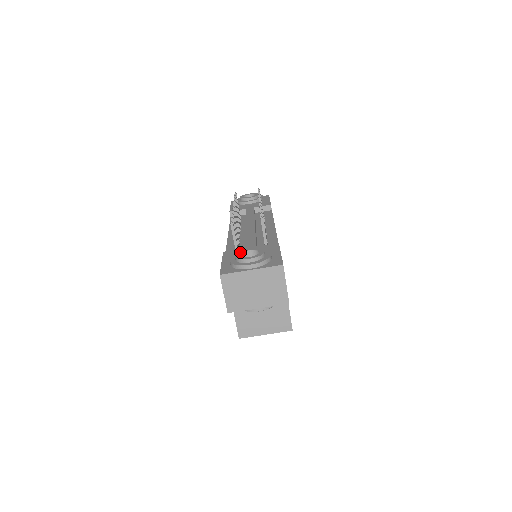
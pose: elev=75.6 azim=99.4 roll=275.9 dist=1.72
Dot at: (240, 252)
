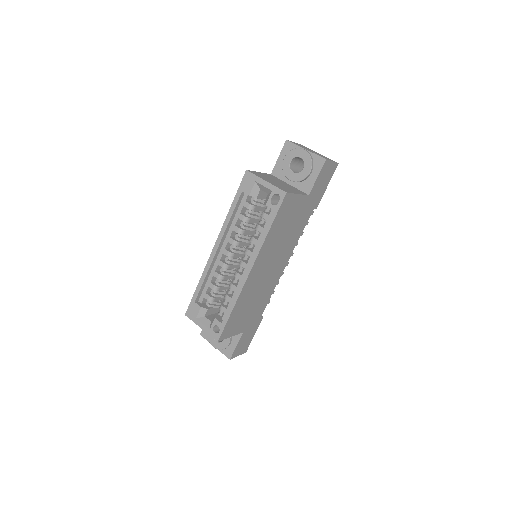
Dot at: occluded
